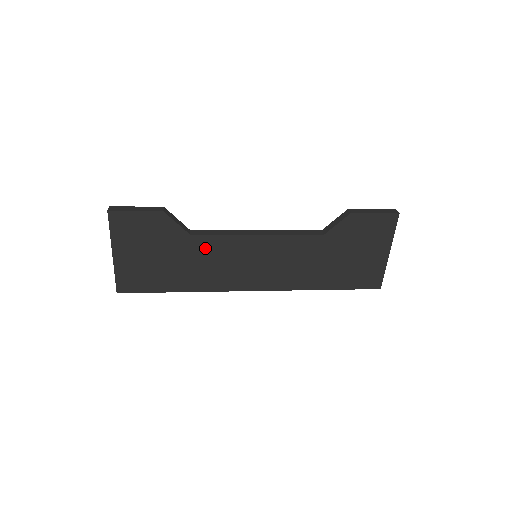
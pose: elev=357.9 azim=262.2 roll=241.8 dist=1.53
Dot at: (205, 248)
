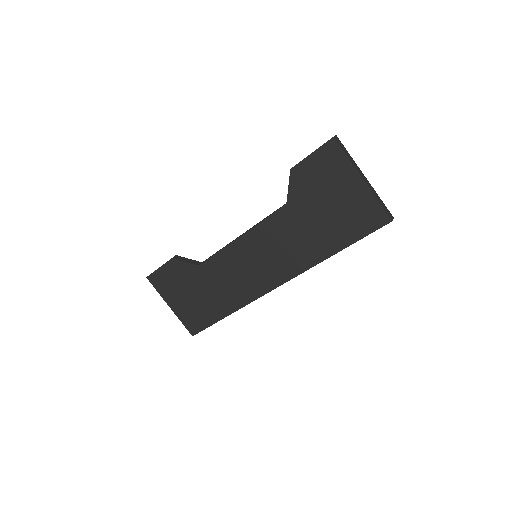
Dot at: (215, 271)
